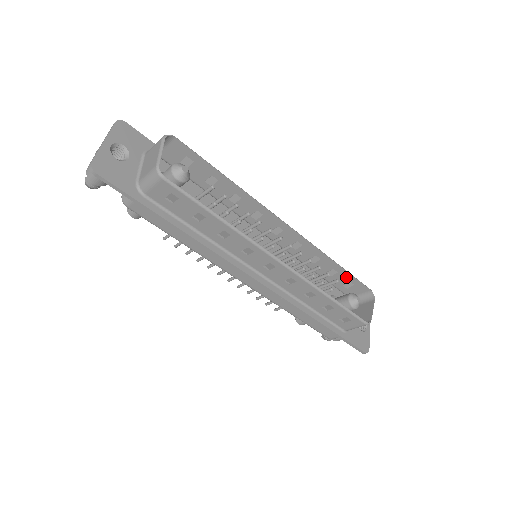
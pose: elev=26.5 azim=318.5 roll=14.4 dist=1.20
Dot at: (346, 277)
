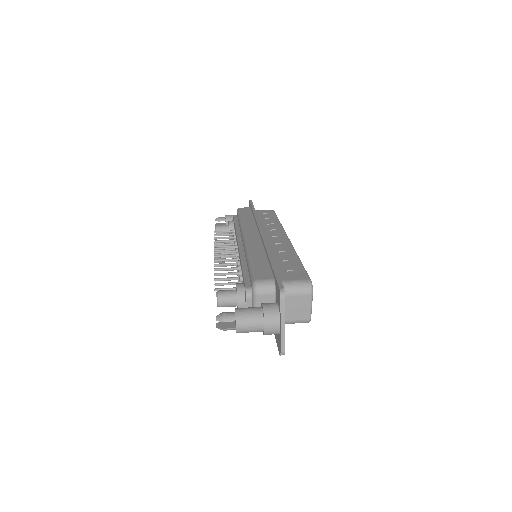
Dot at: occluded
